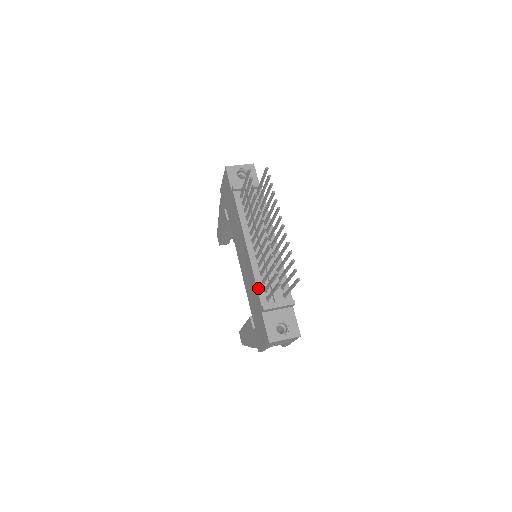
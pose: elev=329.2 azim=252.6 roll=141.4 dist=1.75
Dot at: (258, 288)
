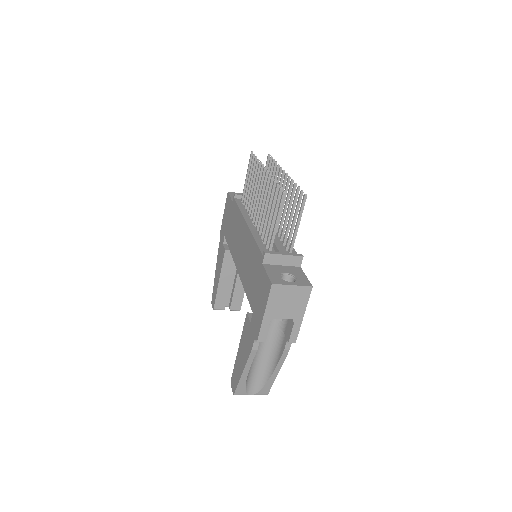
Dot at: (258, 245)
